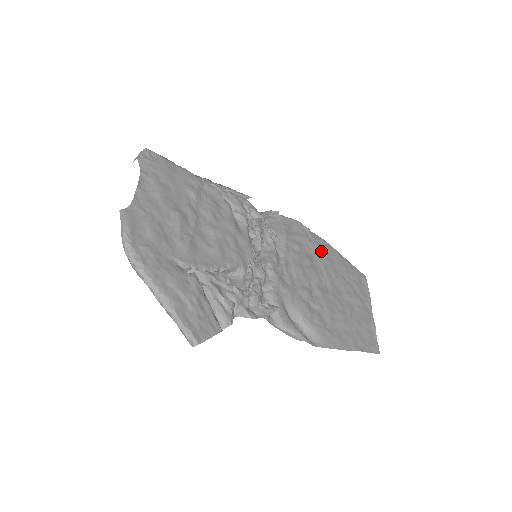
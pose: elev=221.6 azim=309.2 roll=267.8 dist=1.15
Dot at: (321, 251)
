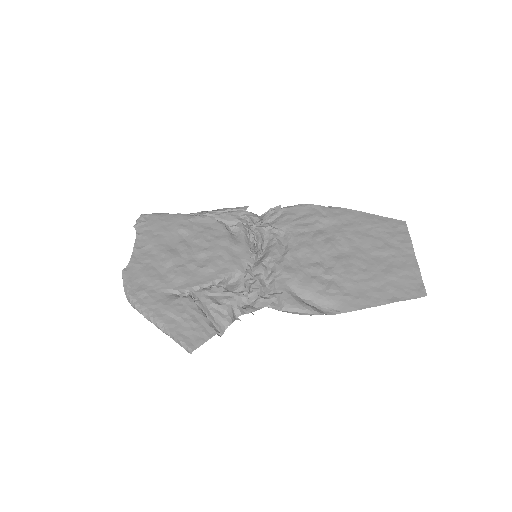
Dot at: (337, 221)
